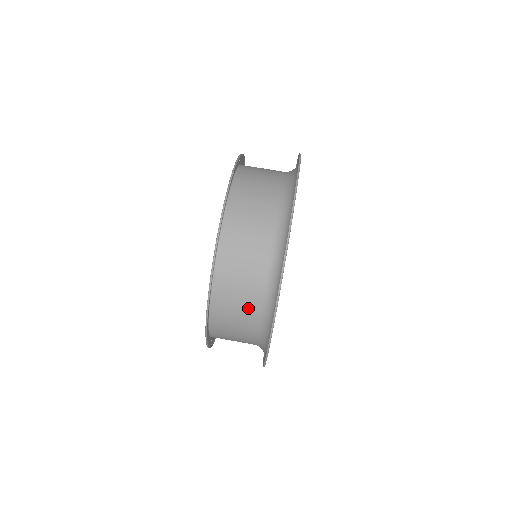
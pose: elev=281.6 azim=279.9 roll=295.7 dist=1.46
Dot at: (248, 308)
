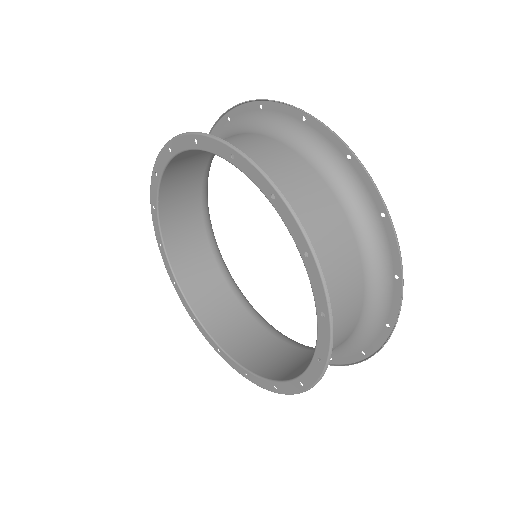
Dot at: (349, 262)
